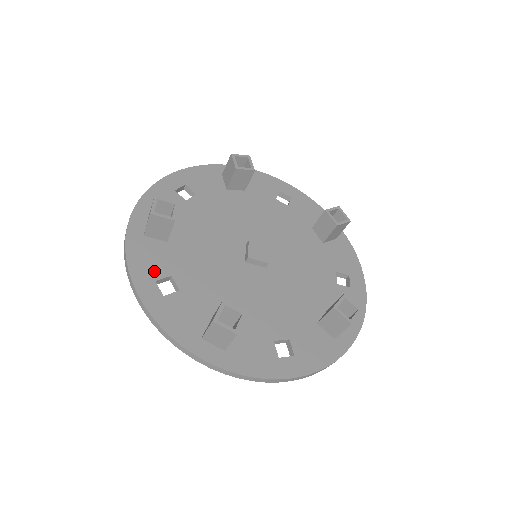
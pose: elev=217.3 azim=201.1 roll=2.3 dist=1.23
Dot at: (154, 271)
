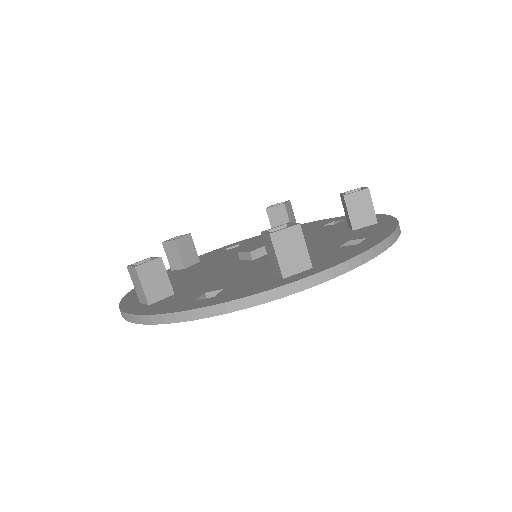
Dot at: (185, 301)
